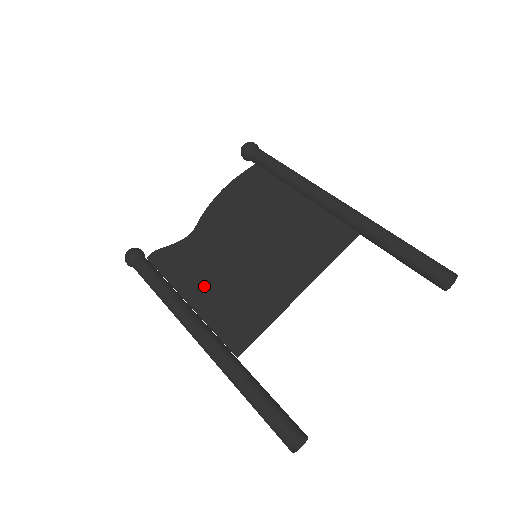
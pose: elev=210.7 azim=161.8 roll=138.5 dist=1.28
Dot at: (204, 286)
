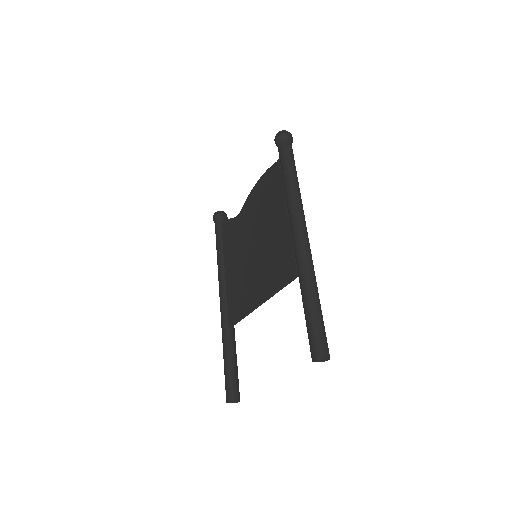
Dot at: (232, 265)
